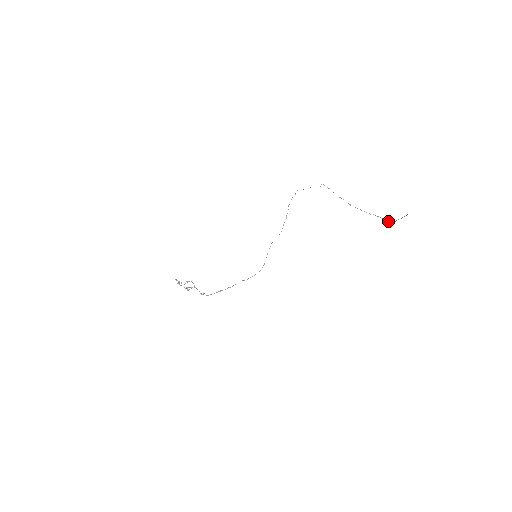
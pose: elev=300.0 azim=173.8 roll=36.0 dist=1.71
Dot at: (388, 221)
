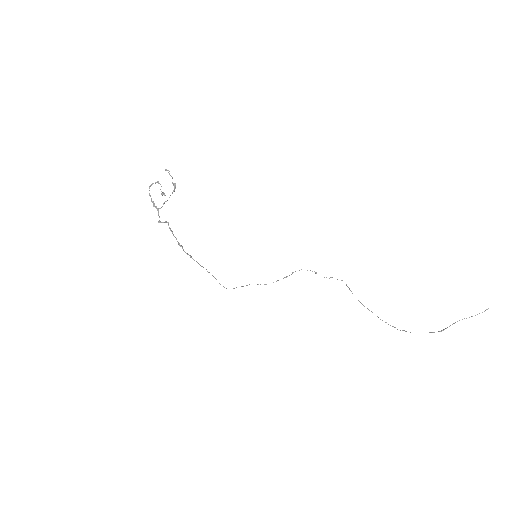
Dot at: occluded
